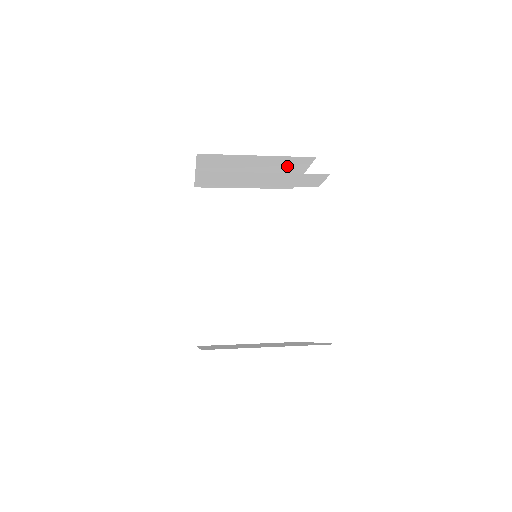
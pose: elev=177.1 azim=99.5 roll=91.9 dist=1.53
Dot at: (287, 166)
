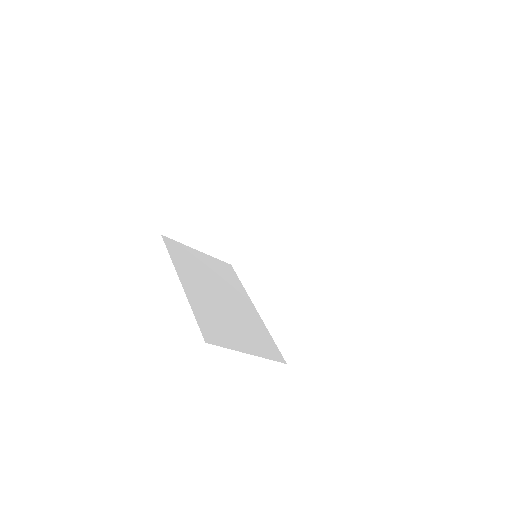
Dot at: (250, 219)
